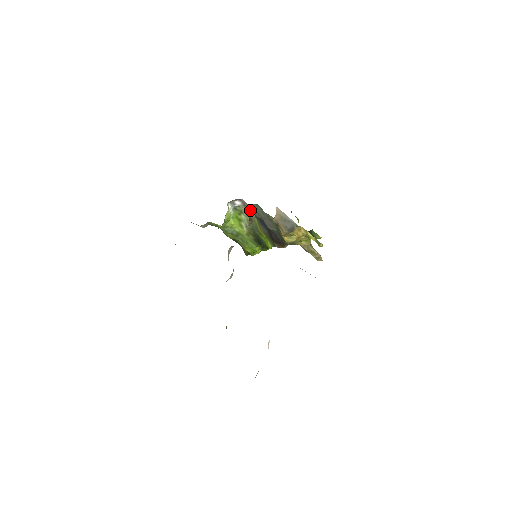
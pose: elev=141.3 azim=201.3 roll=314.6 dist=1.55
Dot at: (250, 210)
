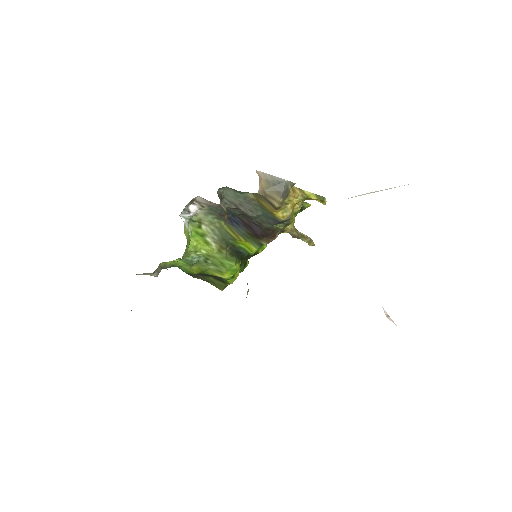
Dot at: occluded
